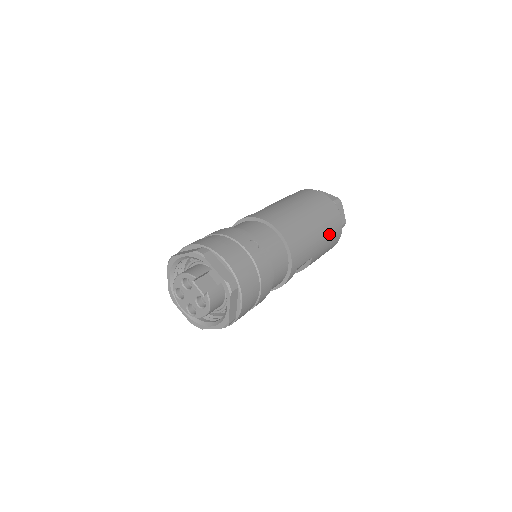
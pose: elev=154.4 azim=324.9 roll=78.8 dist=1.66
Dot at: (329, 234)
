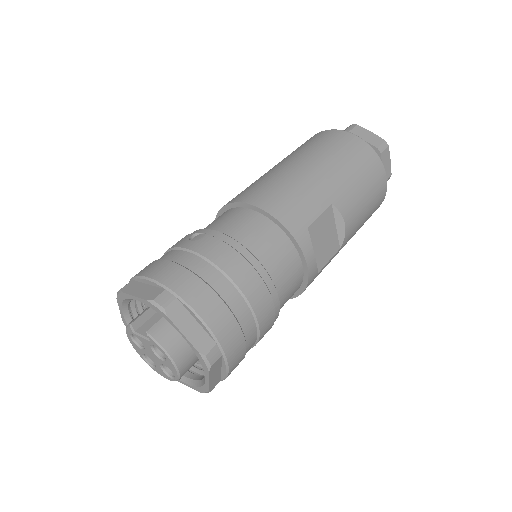
Dot at: (345, 163)
